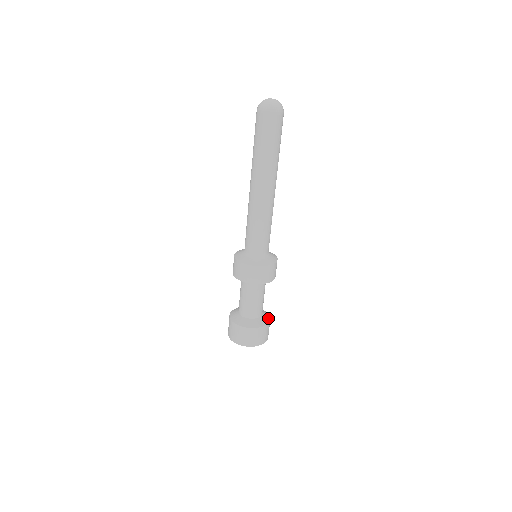
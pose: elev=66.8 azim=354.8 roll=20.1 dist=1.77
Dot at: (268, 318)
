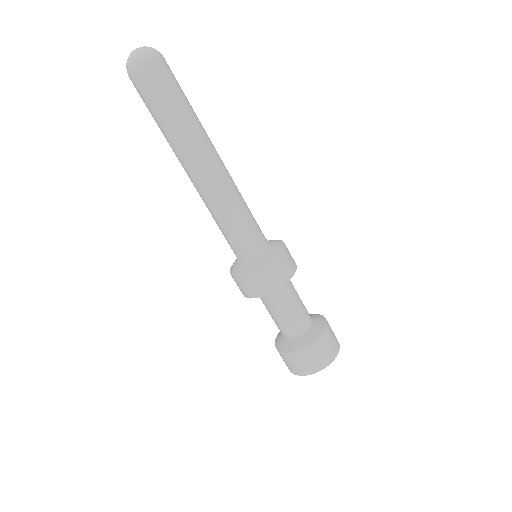
Dot at: (321, 329)
